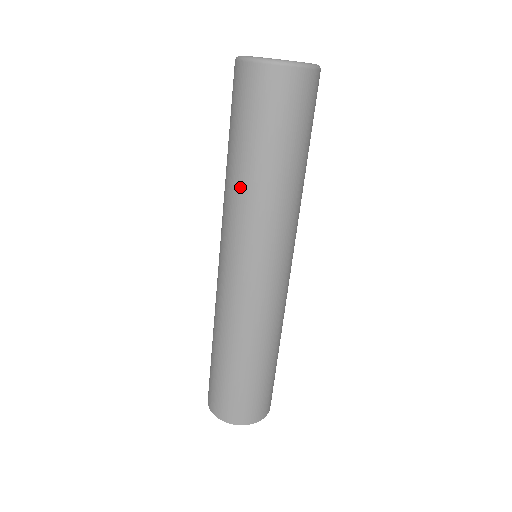
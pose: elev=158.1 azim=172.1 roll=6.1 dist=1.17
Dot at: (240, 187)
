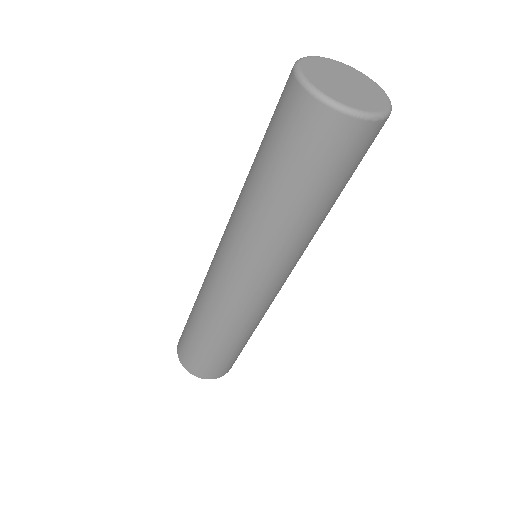
Dot at: (290, 228)
